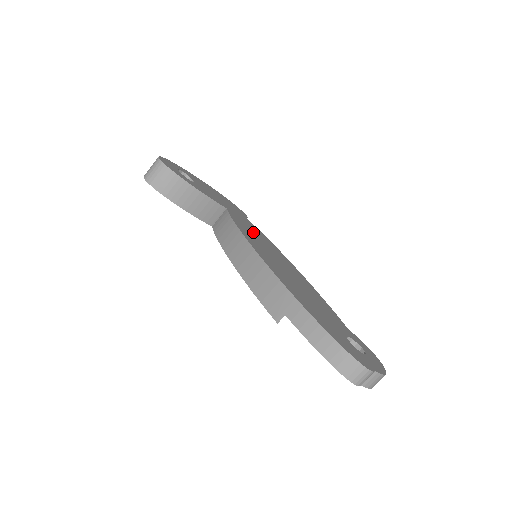
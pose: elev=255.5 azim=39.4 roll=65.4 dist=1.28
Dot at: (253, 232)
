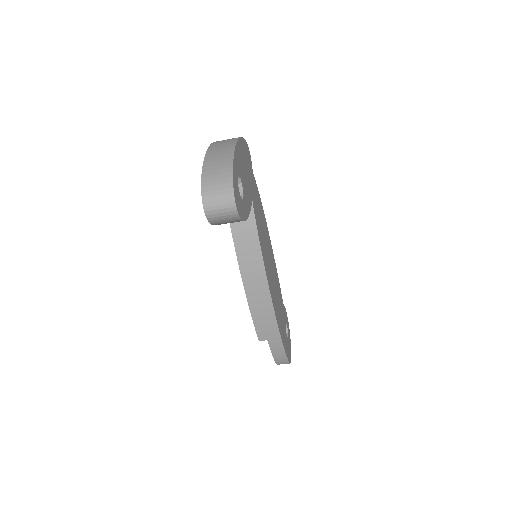
Dot at: (260, 220)
